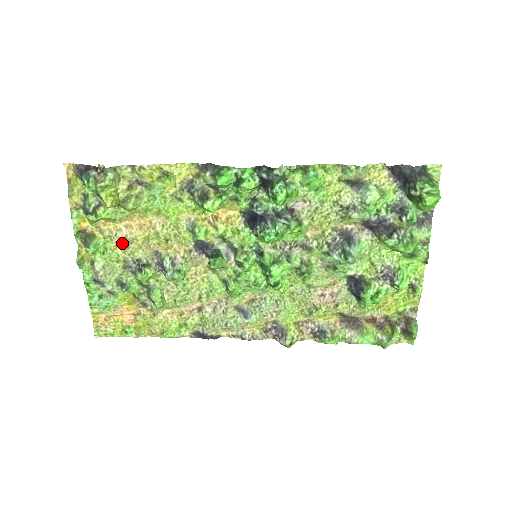
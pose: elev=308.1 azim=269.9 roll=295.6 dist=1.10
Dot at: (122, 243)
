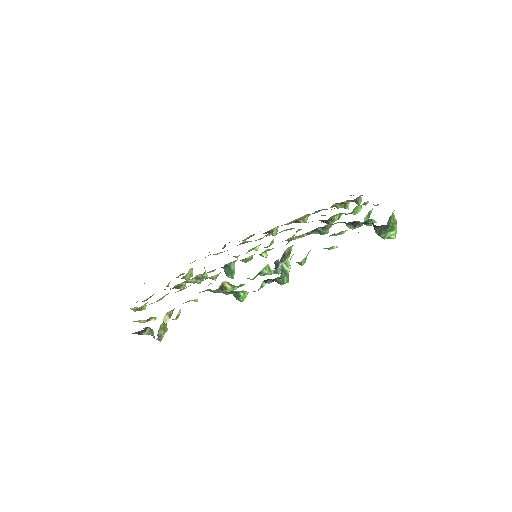
Dot at: occluded
